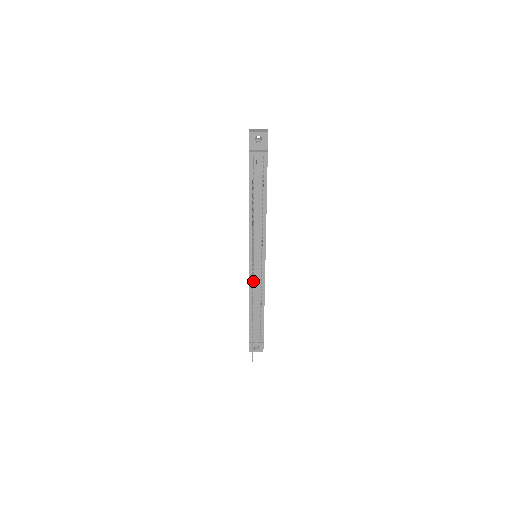
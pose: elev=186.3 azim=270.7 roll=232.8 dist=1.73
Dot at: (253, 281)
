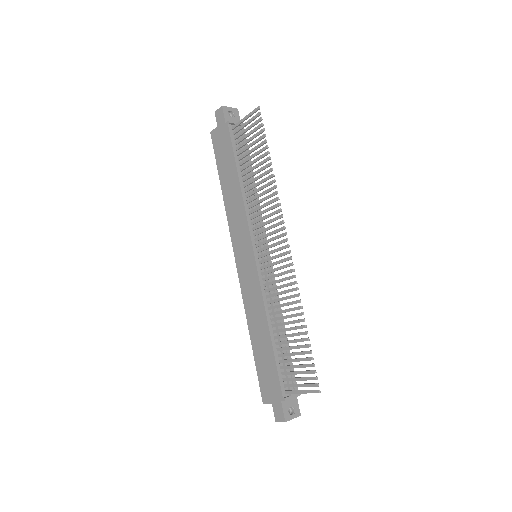
Dot at: (265, 288)
